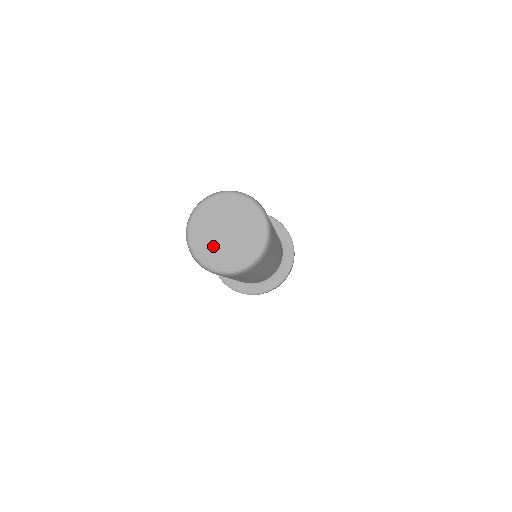
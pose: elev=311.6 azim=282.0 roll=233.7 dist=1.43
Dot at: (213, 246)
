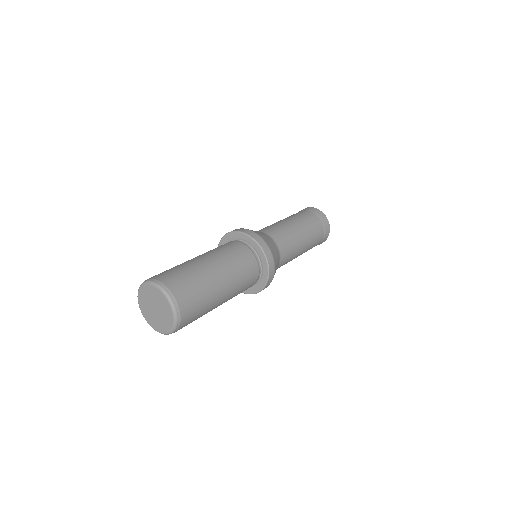
Dot at: (148, 310)
